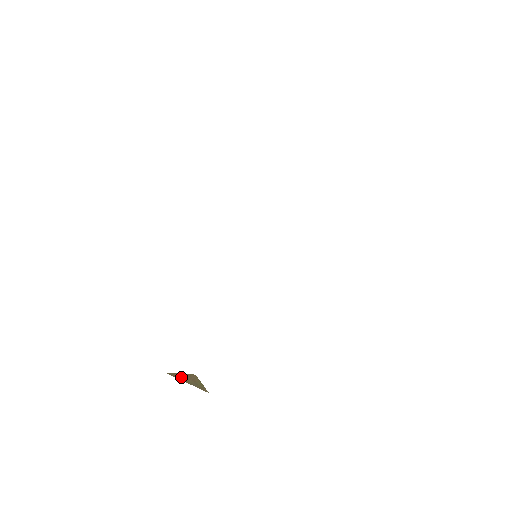
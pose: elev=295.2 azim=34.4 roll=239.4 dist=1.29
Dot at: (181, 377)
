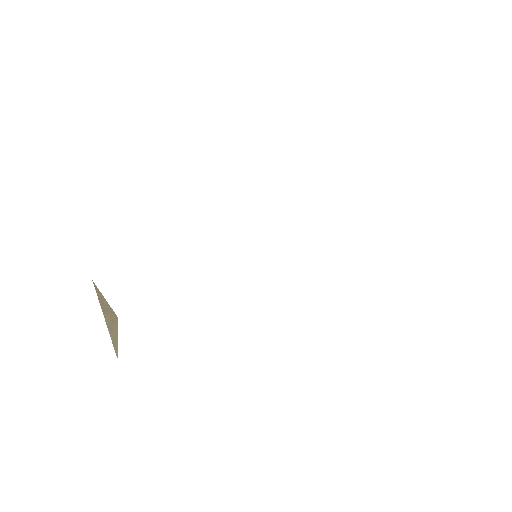
Dot at: (103, 303)
